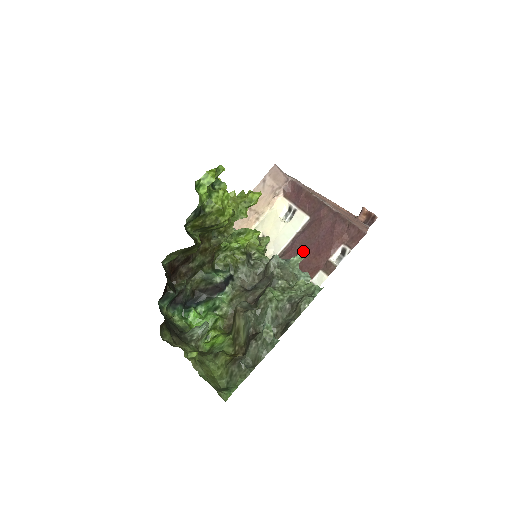
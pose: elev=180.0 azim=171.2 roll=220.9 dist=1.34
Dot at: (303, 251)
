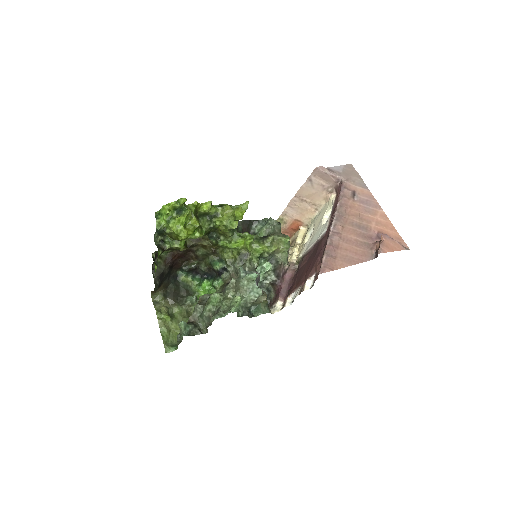
Dot at: (309, 260)
